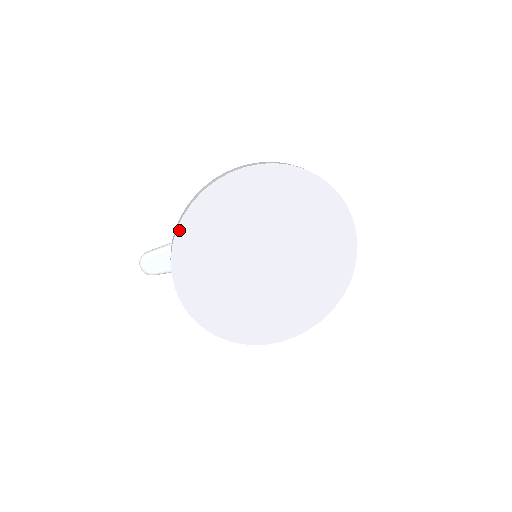
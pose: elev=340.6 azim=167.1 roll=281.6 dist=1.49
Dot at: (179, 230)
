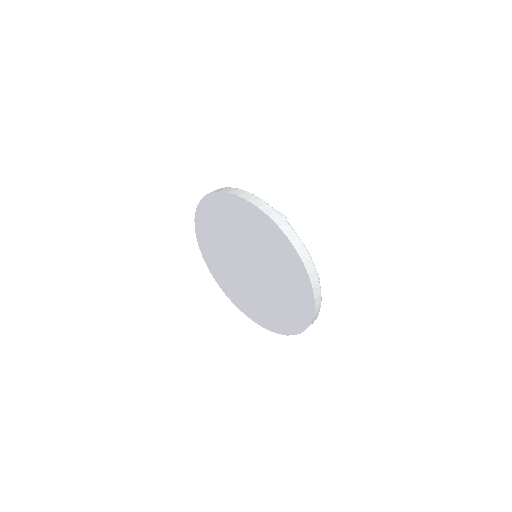
Dot at: (199, 207)
